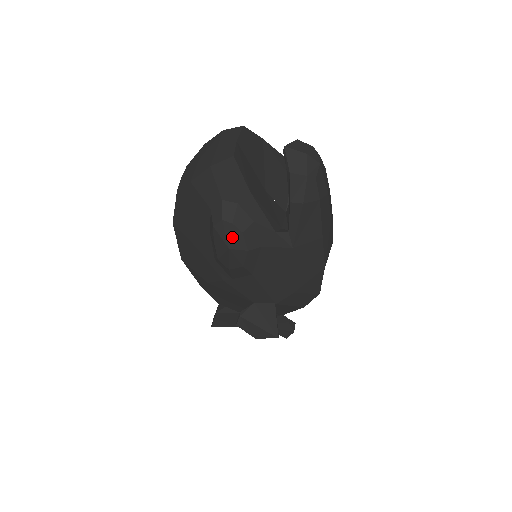
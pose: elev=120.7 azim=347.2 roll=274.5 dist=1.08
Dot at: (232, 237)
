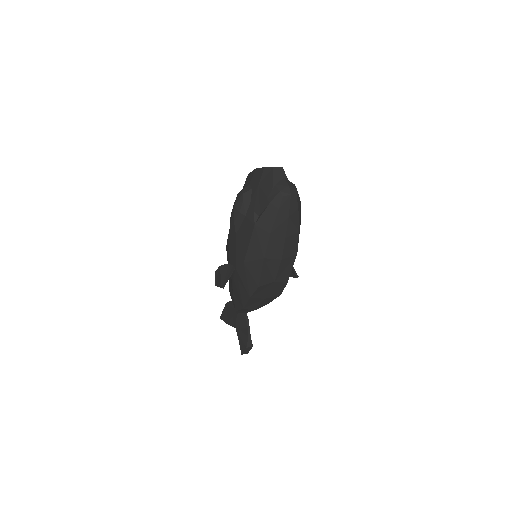
Dot at: (239, 200)
